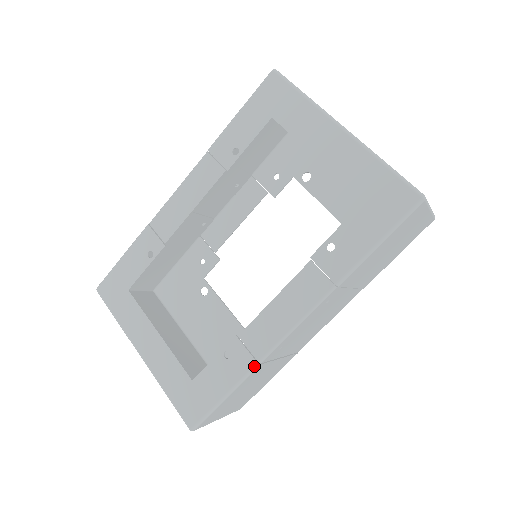
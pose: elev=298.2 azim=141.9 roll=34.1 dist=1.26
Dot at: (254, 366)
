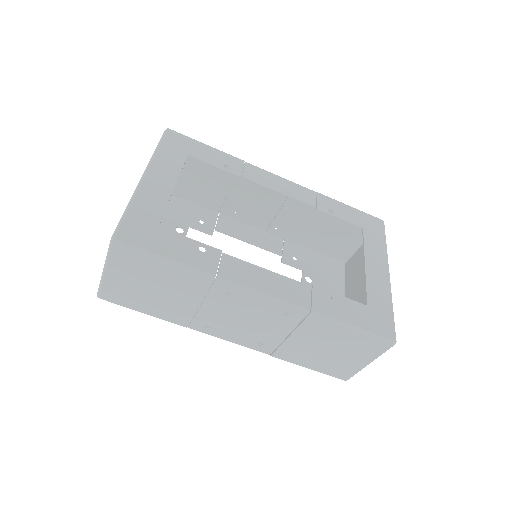
Dot at: (211, 274)
